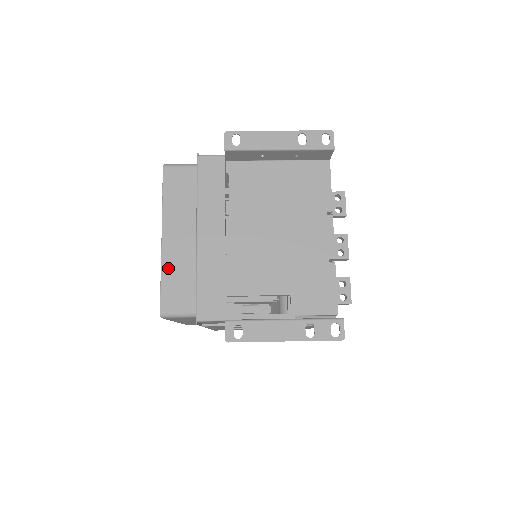
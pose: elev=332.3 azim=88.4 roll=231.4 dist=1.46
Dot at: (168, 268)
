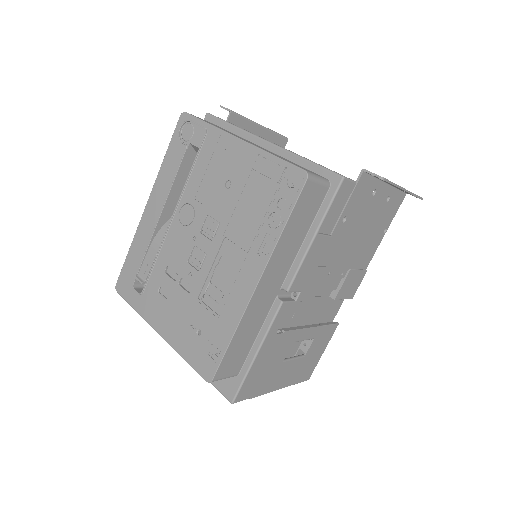
Dot at: occluded
